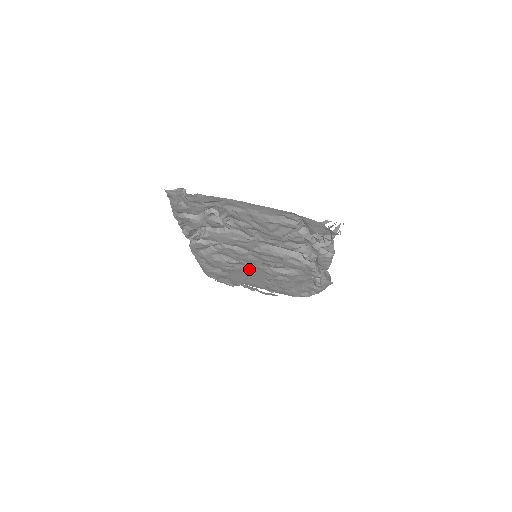
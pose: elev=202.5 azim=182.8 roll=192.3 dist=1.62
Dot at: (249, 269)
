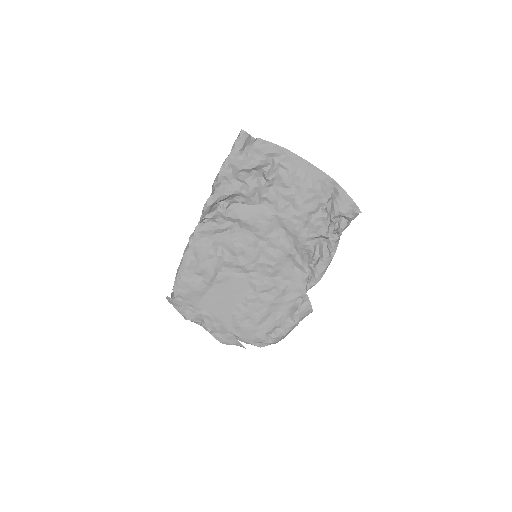
Dot at: (235, 279)
